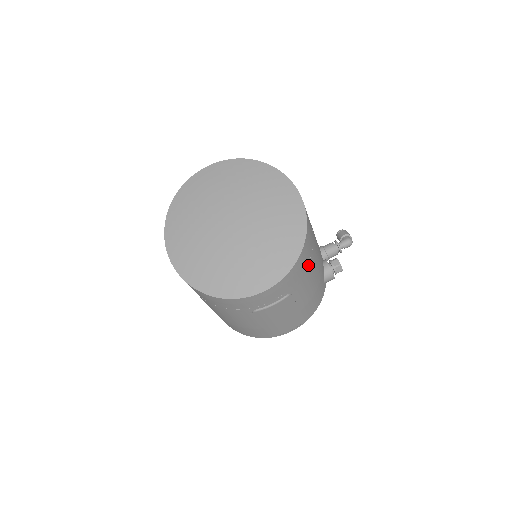
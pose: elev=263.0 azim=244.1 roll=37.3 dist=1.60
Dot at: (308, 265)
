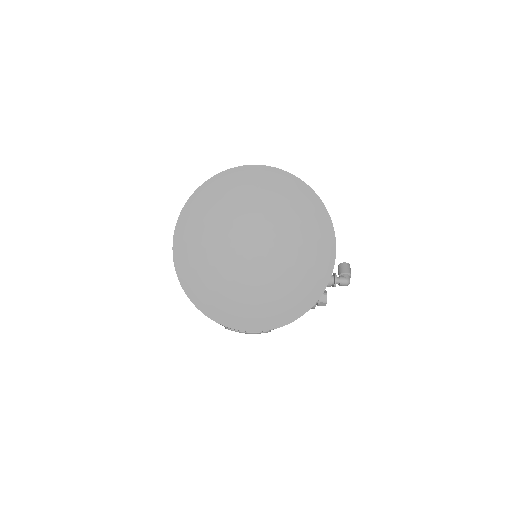
Dot at: occluded
